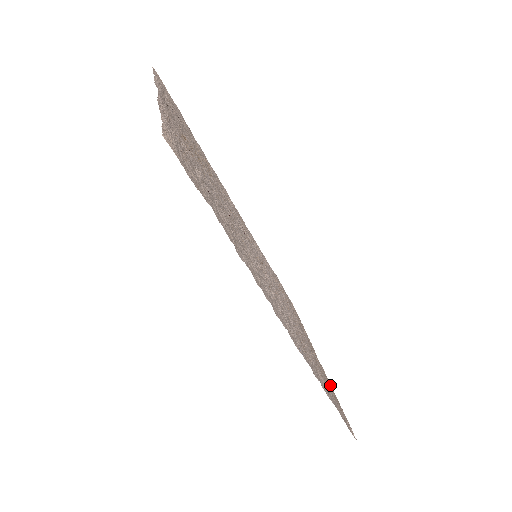
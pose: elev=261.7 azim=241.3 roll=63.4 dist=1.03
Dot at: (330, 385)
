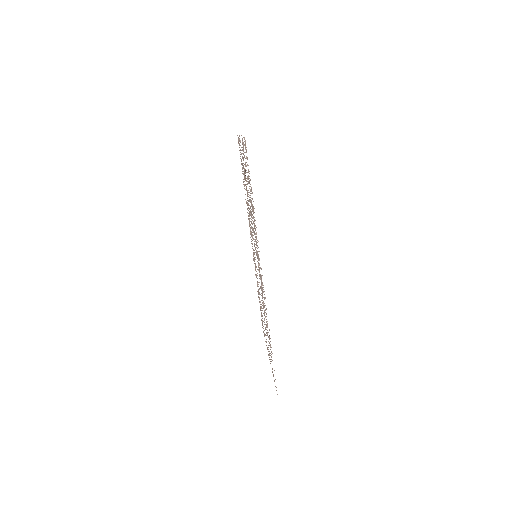
Dot at: occluded
